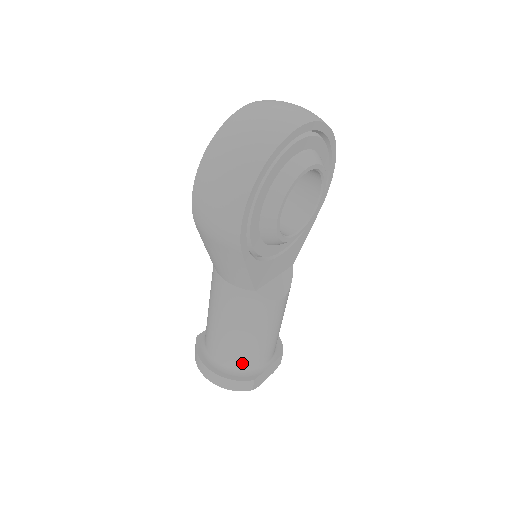
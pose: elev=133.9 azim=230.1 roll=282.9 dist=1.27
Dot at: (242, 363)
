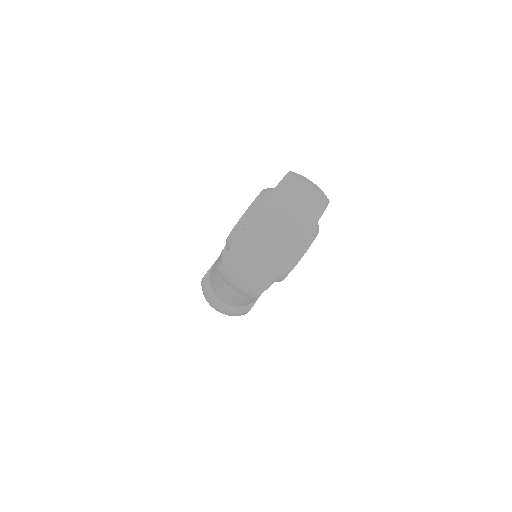
Dot at: (241, 305)
